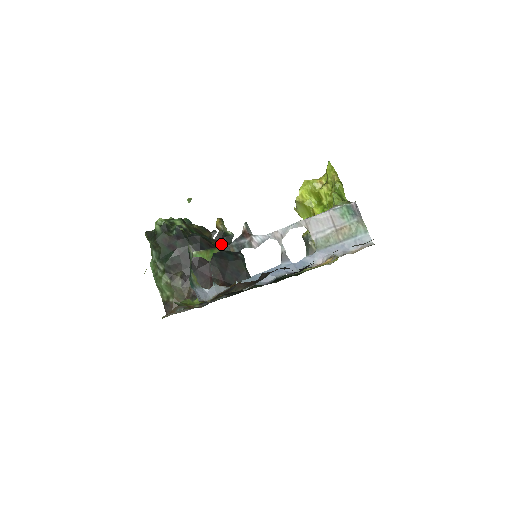
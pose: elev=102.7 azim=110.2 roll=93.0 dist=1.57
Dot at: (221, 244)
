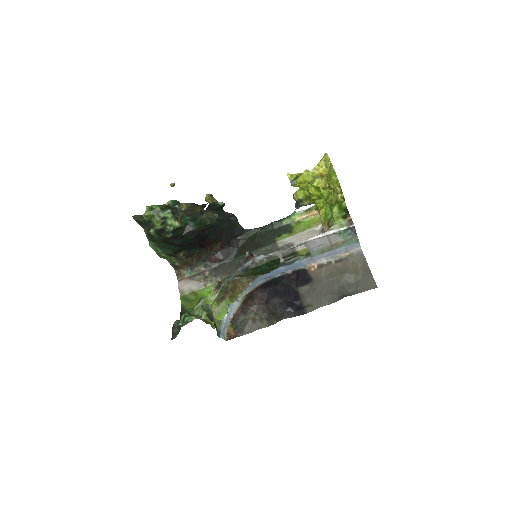
Dot at: (213, 214)
